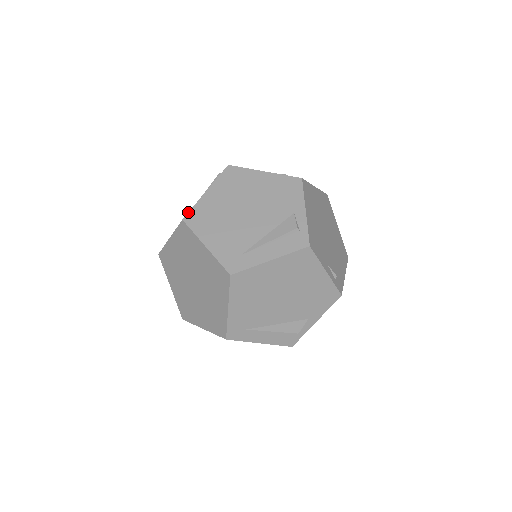
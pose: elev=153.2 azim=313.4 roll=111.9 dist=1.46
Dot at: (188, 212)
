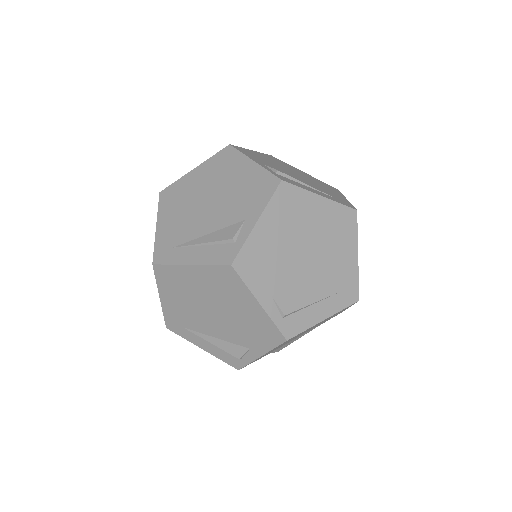
Dot at: (168, 186)
